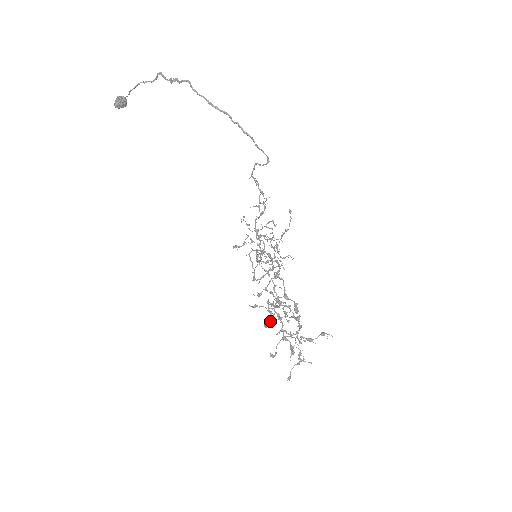
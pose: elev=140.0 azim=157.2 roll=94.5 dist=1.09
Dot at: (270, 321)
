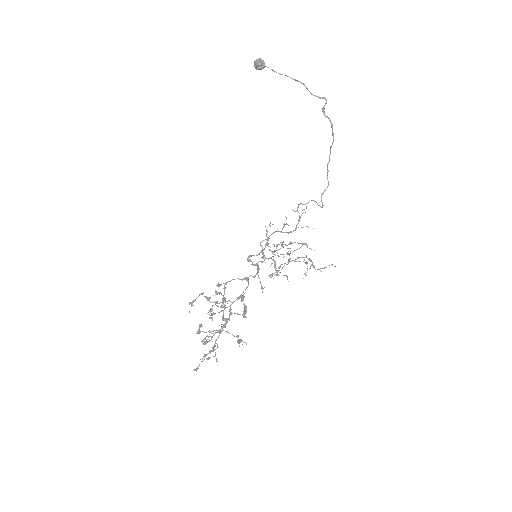
Dot at: occluded
